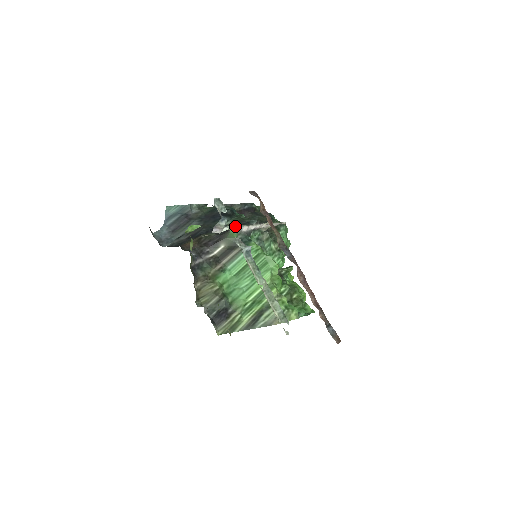
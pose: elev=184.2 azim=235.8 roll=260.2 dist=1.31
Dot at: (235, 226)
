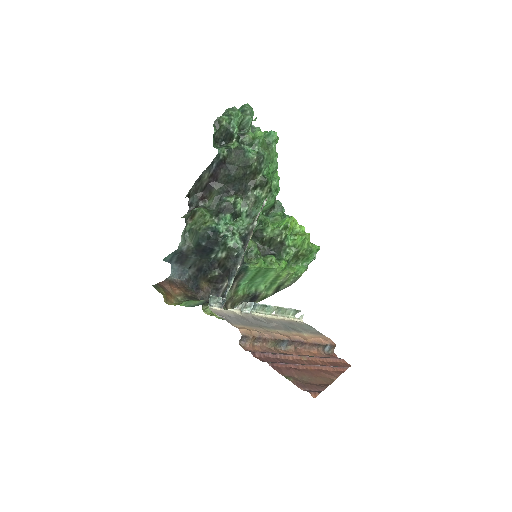
Dot at: (231, 283)
